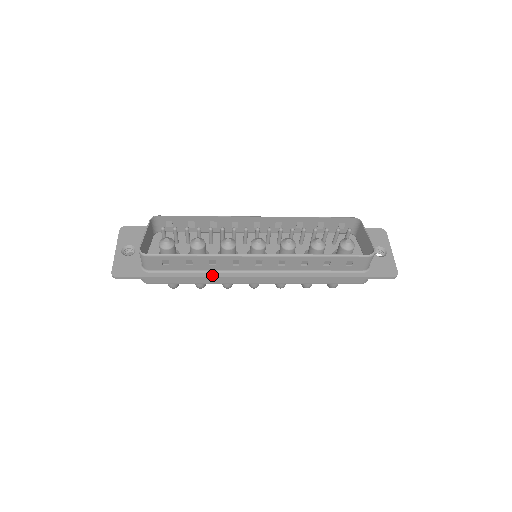
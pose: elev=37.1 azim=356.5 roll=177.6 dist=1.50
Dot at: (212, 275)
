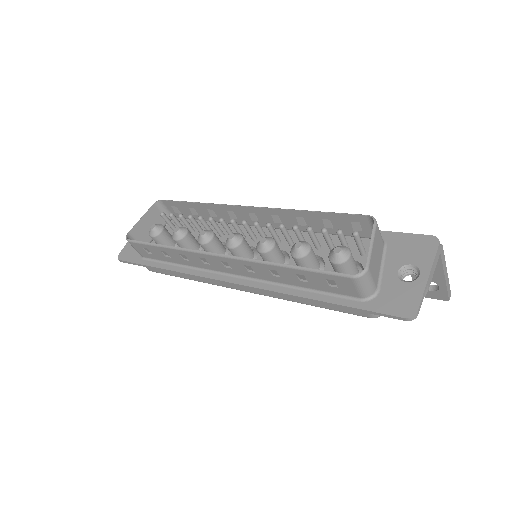
Dot at: (189, 271)
